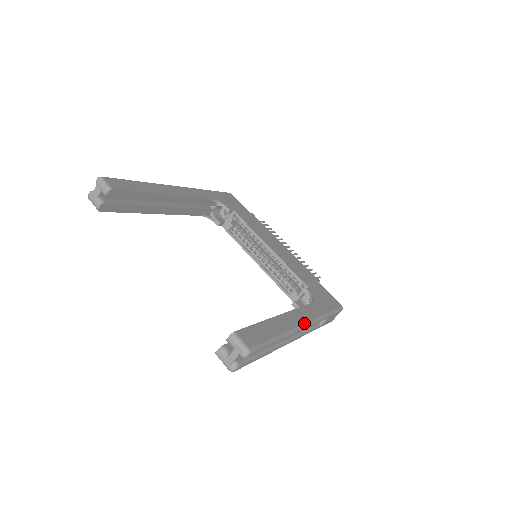
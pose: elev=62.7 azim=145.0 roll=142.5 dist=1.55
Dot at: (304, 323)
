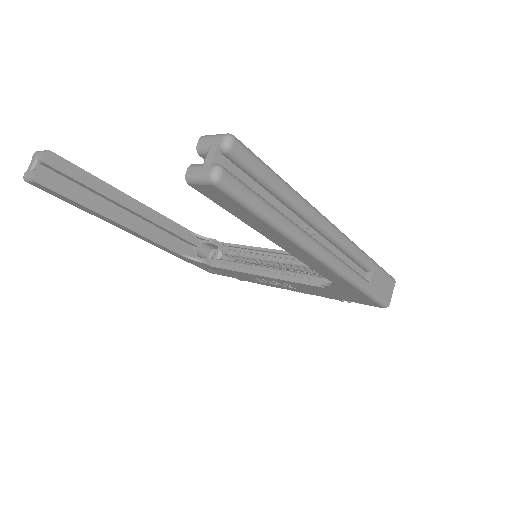
Dot at: (331, 223)
